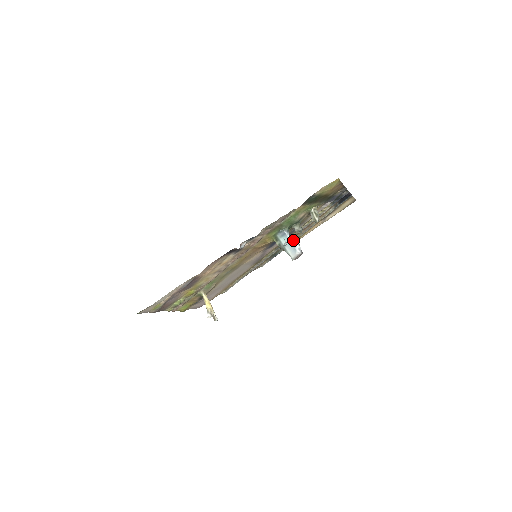
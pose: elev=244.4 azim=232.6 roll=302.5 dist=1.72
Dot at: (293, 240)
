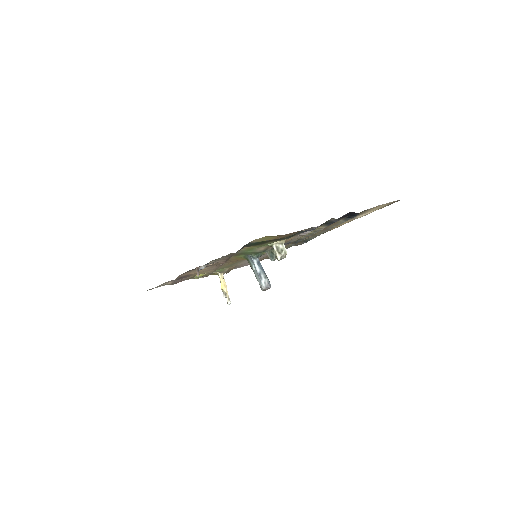
Dot at: (260, 270)
